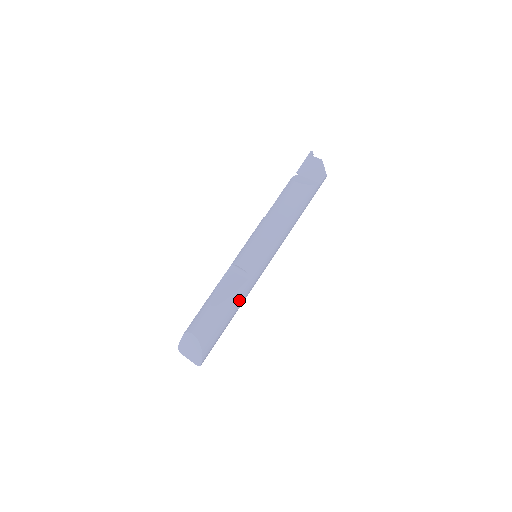
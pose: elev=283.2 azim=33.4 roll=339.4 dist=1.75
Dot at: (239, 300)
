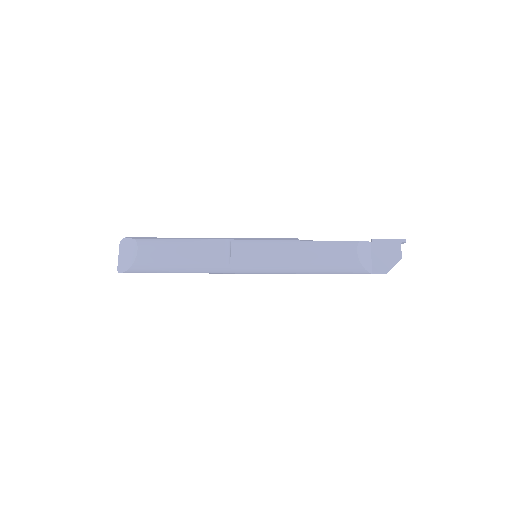
Dot at: (200, 271)
